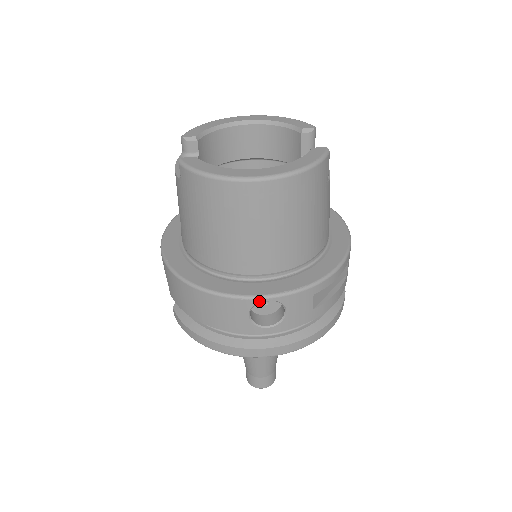
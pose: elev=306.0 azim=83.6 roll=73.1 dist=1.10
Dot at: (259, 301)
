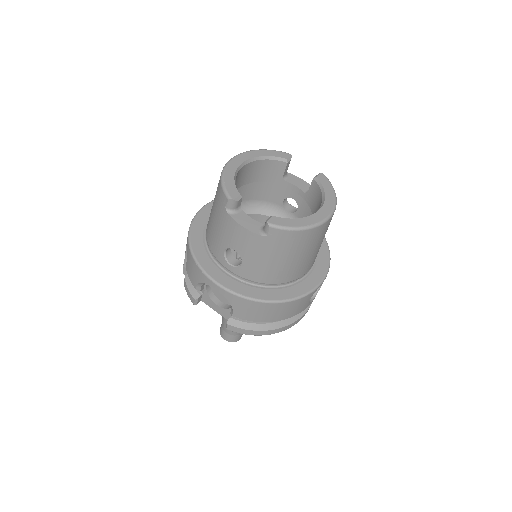
Dot at: occluded
